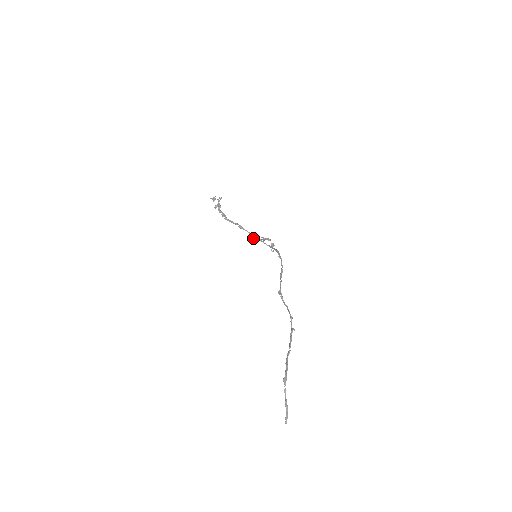
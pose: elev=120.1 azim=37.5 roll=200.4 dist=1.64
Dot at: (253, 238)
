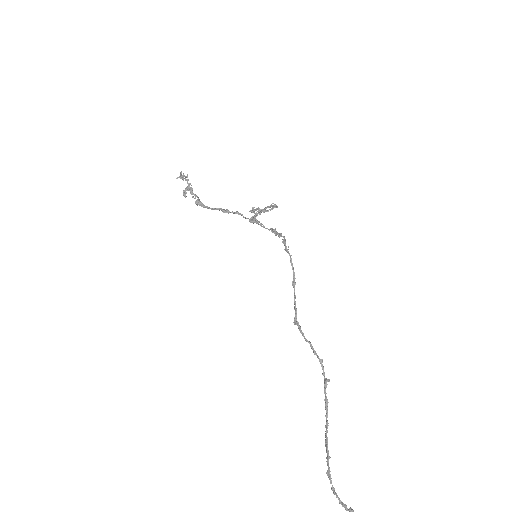
Dot at: occluded
